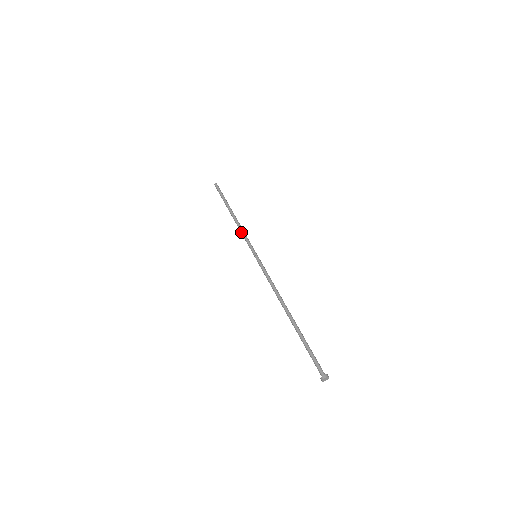
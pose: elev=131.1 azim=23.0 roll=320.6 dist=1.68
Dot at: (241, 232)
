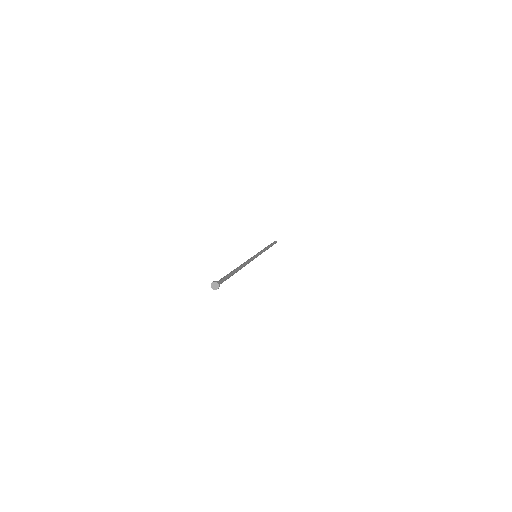
Dot at: occluded
